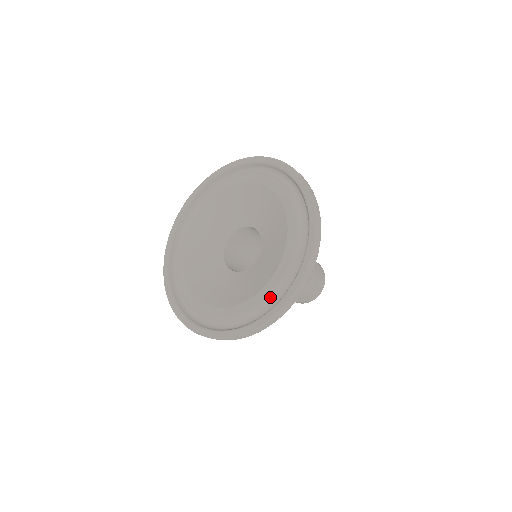
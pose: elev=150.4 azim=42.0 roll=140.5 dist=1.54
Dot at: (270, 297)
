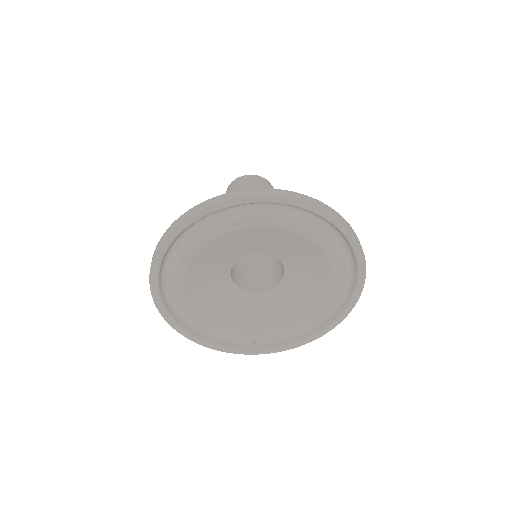
Dot at: occluded
